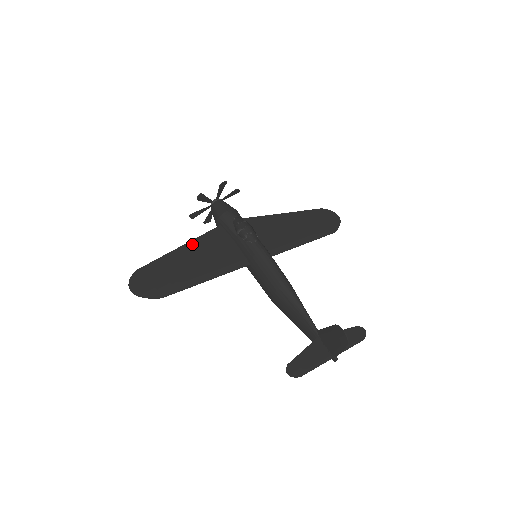
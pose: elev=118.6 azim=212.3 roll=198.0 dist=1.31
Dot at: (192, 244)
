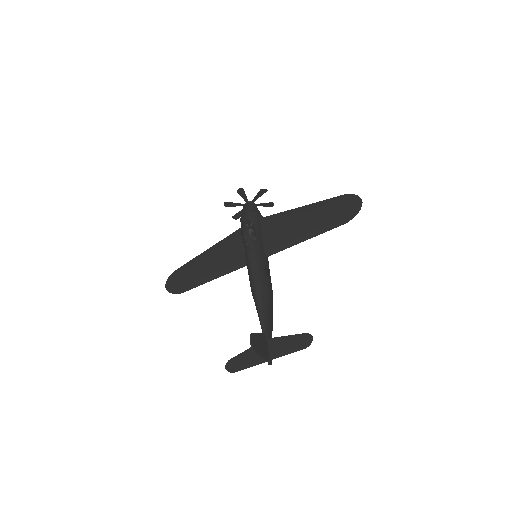
Dot at: (214, 247)
